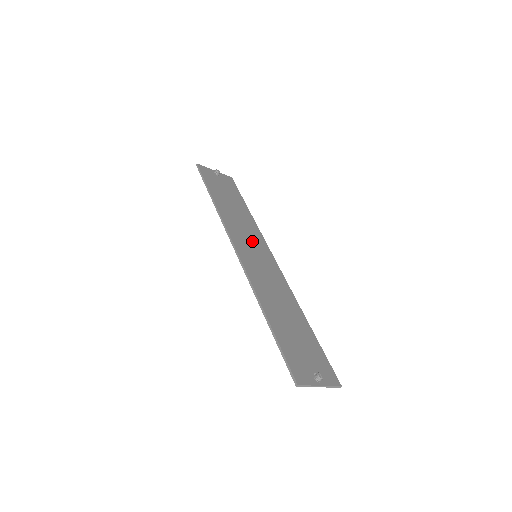
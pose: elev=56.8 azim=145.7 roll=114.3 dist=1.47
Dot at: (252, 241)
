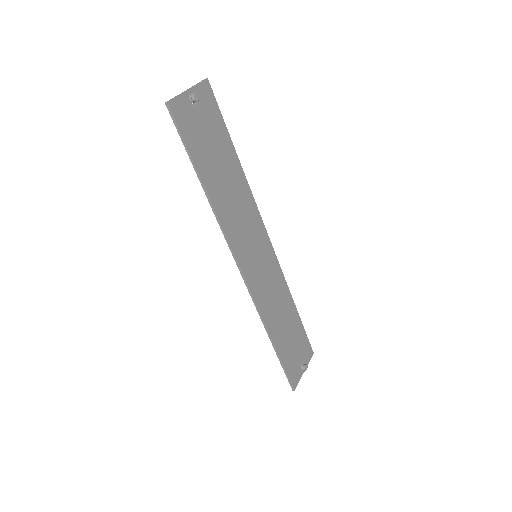
Dot at: (250, 232)
